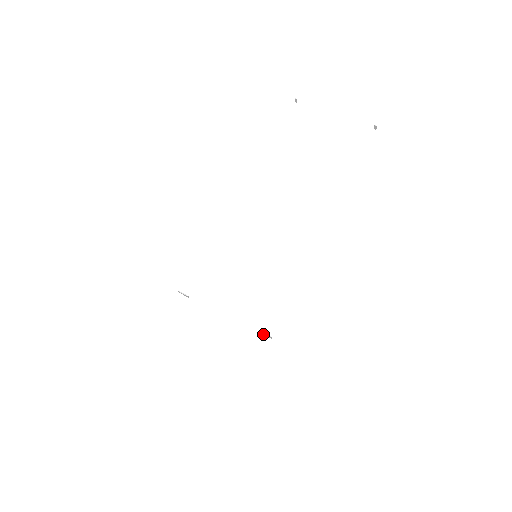
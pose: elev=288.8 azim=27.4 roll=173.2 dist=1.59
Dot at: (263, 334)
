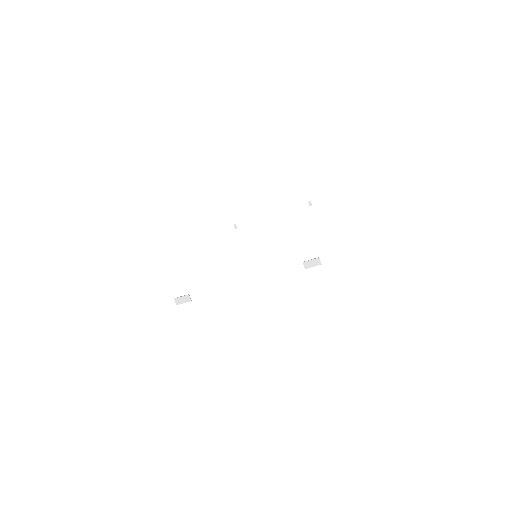
Dot at: (307, 265)
